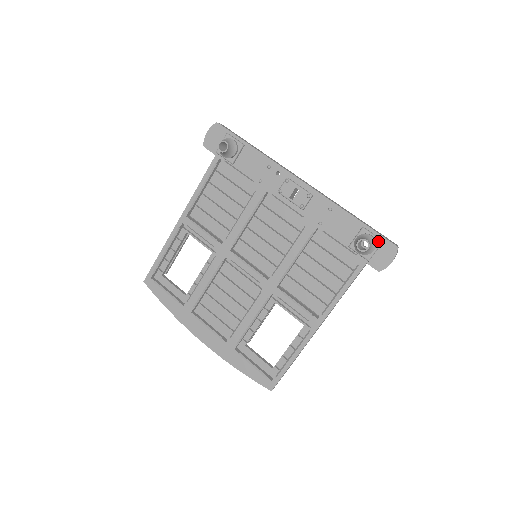
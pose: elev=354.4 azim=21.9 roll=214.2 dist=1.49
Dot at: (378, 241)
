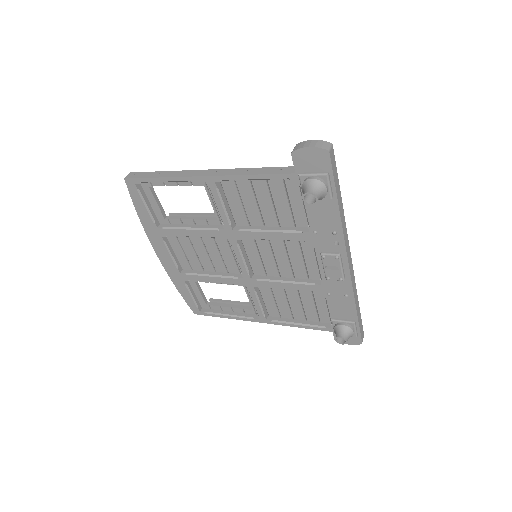
Dot at: (354, 335)
